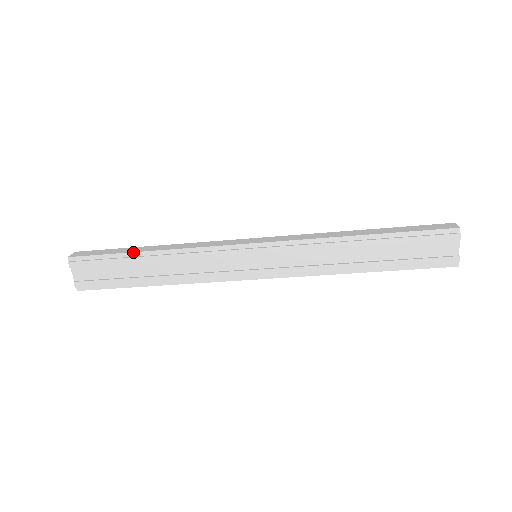
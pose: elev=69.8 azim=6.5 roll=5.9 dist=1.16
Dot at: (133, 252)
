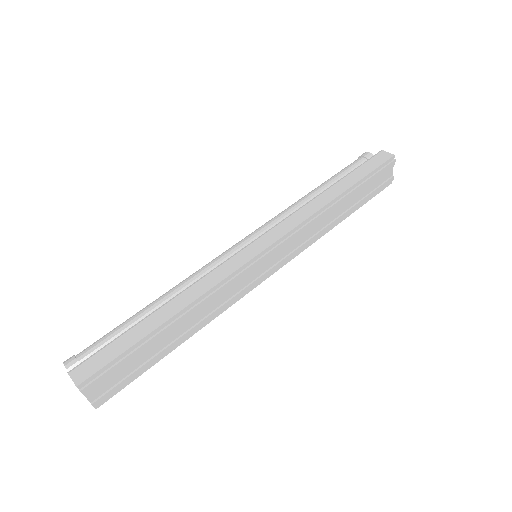
Dot at: (154, 330)
